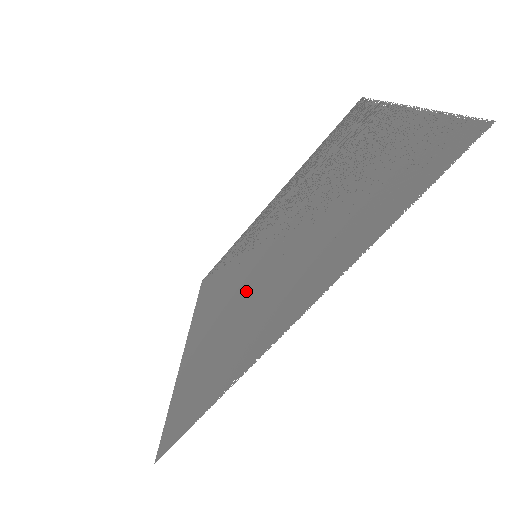
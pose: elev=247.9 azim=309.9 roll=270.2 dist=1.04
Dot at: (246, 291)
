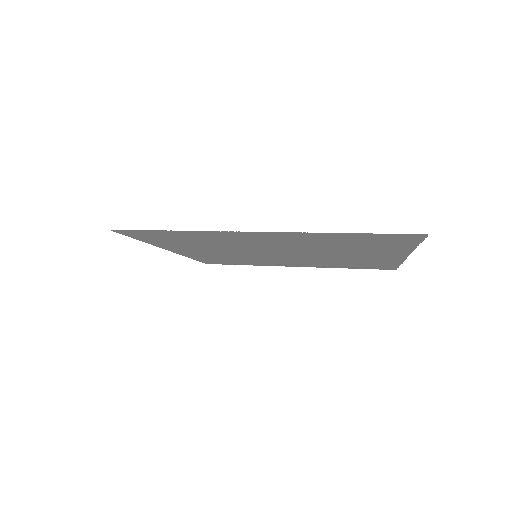
Dot at: (235, 248)
